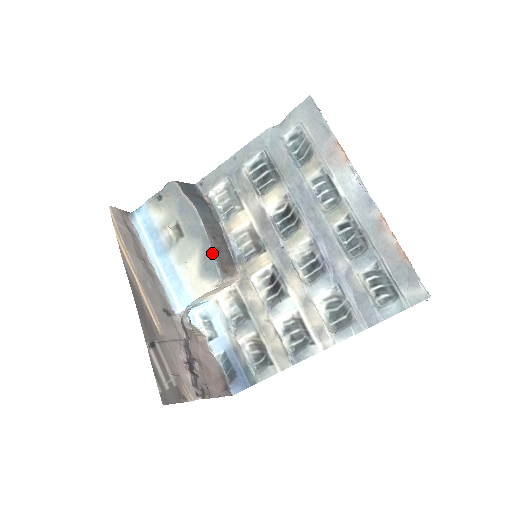
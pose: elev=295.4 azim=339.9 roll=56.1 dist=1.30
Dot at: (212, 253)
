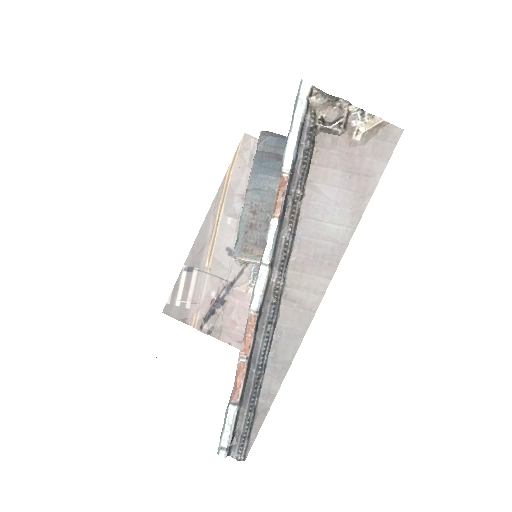
Dot at: (239, 226)
